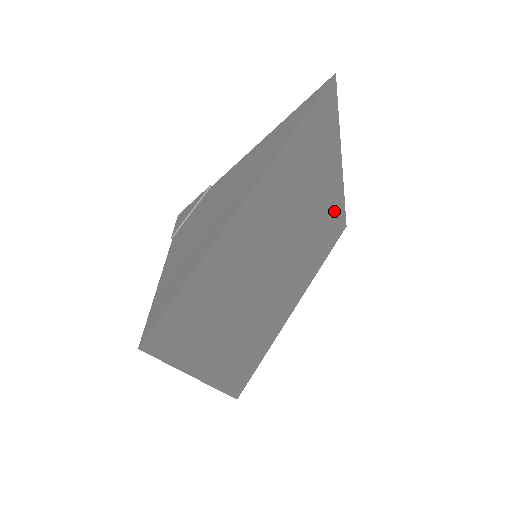
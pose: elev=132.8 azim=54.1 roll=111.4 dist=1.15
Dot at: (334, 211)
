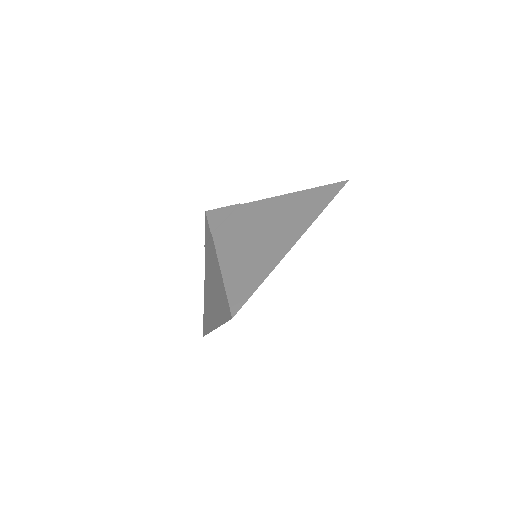
Dot at: occluded
